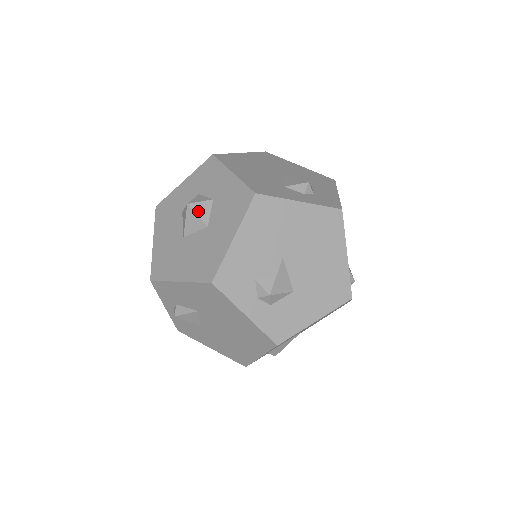
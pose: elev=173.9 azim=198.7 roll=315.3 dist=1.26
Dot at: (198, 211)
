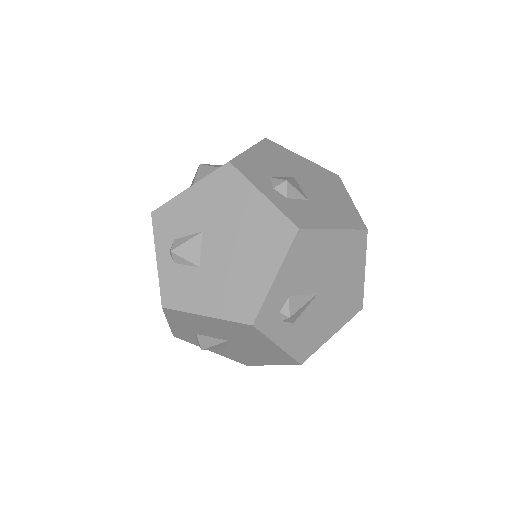
Dot at: (210, 165)
